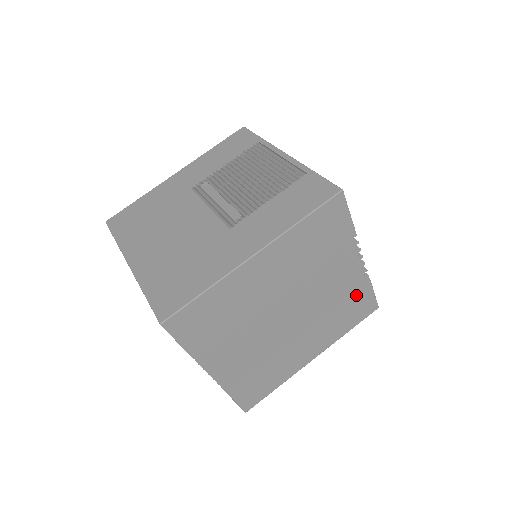
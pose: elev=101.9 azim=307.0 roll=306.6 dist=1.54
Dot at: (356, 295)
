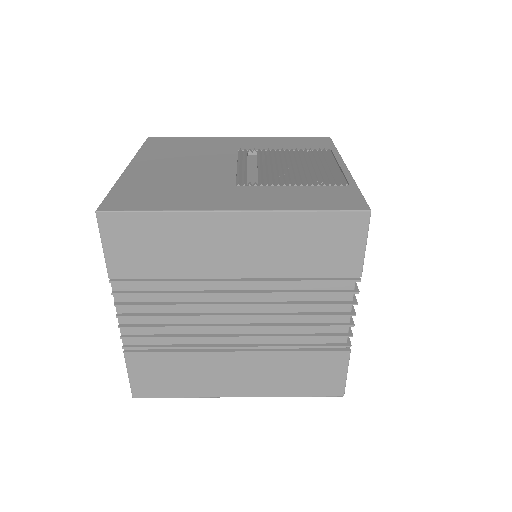
Dot at: (325, 357)
